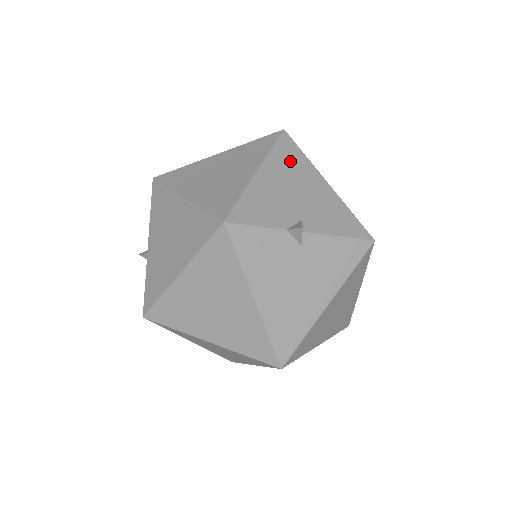
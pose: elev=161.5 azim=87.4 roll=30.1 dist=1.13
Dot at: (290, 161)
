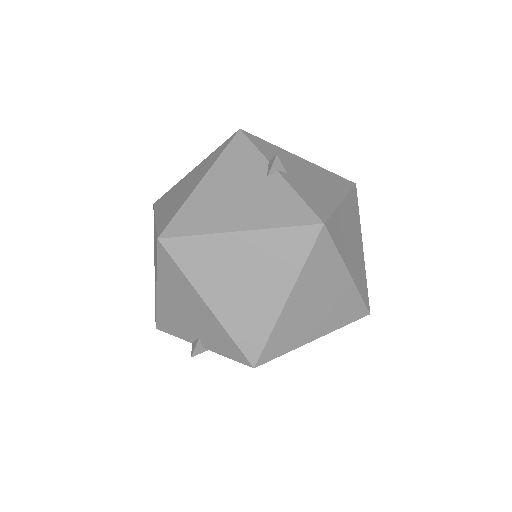
Dot at: (332, 180)
